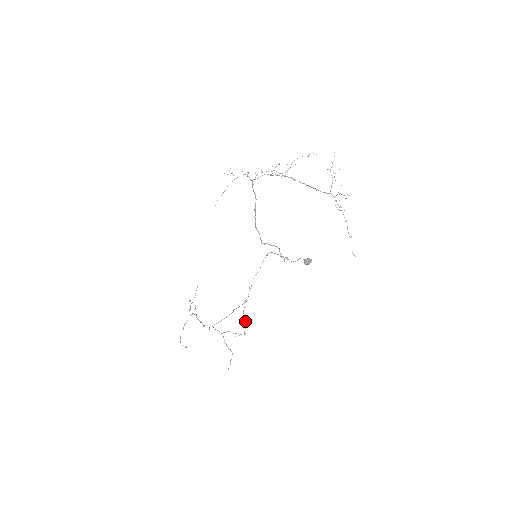
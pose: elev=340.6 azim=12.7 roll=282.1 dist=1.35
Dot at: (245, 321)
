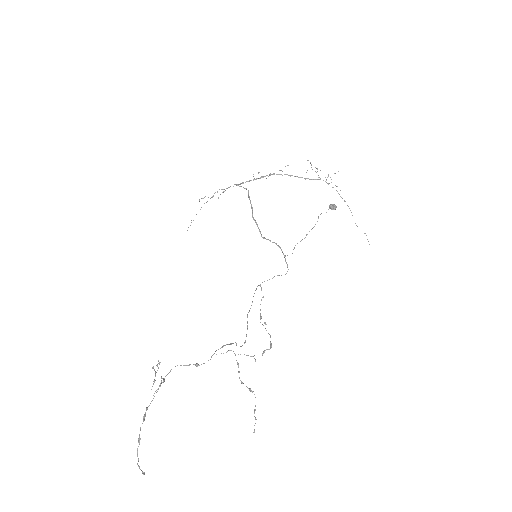
Dot at: (266, 330)
